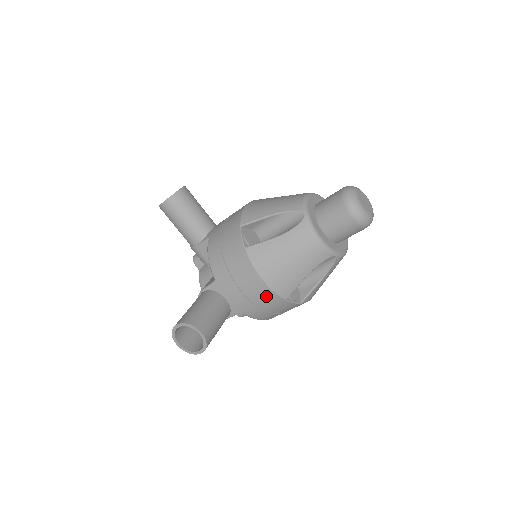
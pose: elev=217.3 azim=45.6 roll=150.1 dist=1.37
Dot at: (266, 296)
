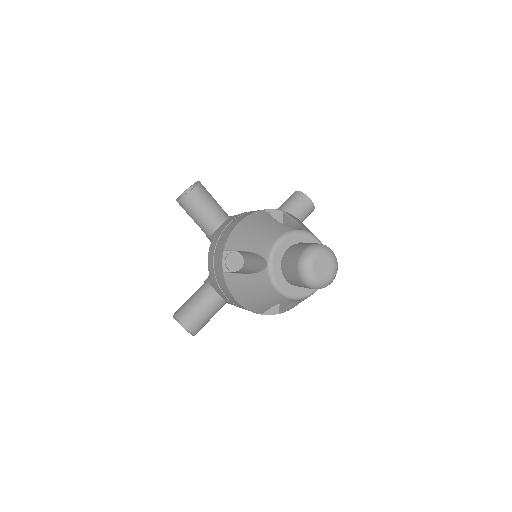
Dot at: (244, 308)
